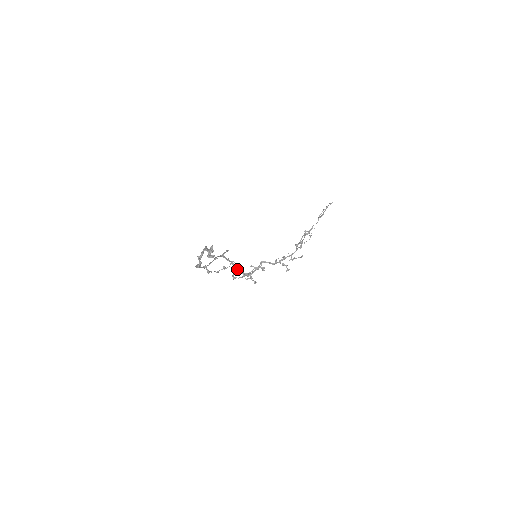
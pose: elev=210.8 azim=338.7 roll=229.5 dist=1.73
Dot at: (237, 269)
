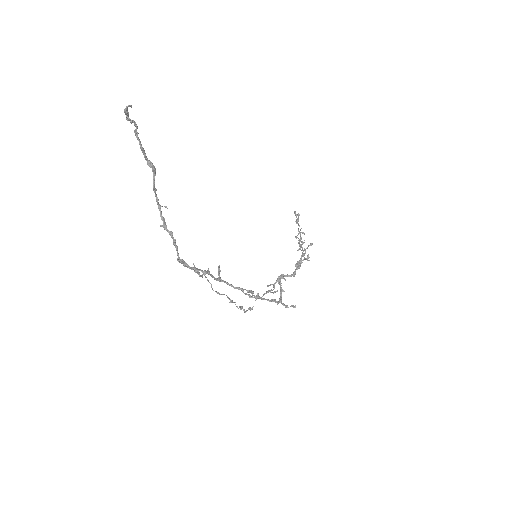
Dot at: (256, 298)
